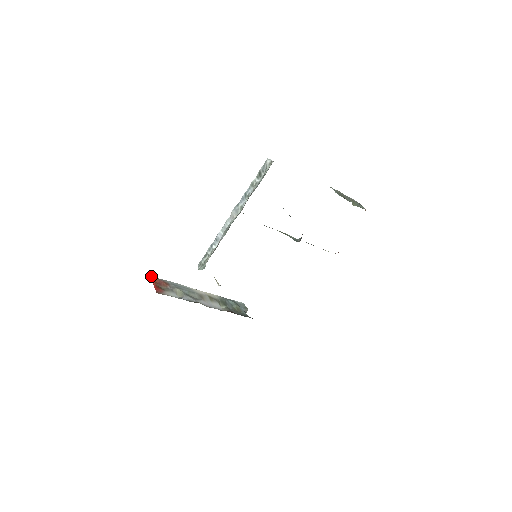
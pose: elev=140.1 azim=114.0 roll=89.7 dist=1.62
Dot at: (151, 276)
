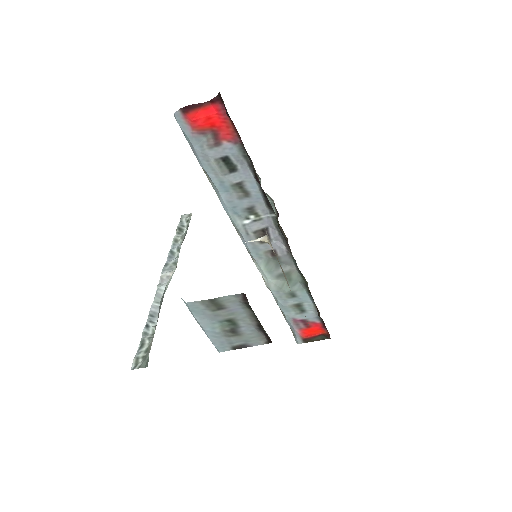
Dot at: occluded
